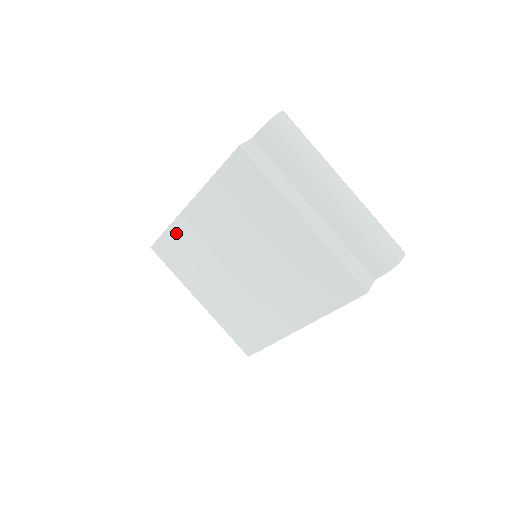
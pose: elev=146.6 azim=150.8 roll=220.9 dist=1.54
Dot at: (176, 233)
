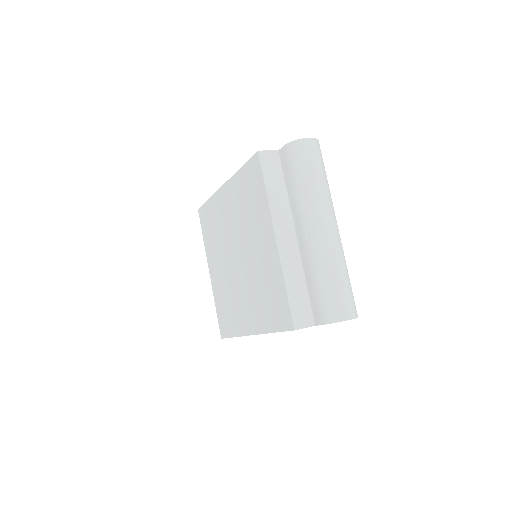
Dot at: (212, 206)
